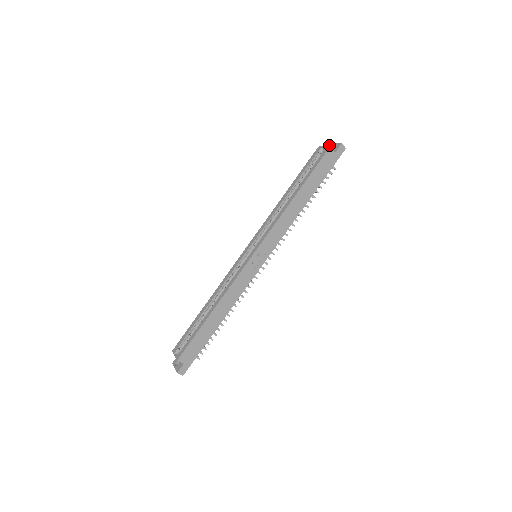
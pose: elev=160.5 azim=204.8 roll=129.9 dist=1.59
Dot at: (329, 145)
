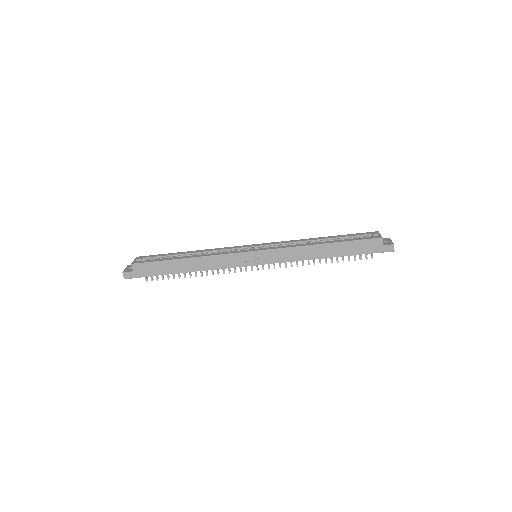
Dot at: (386, 238)
